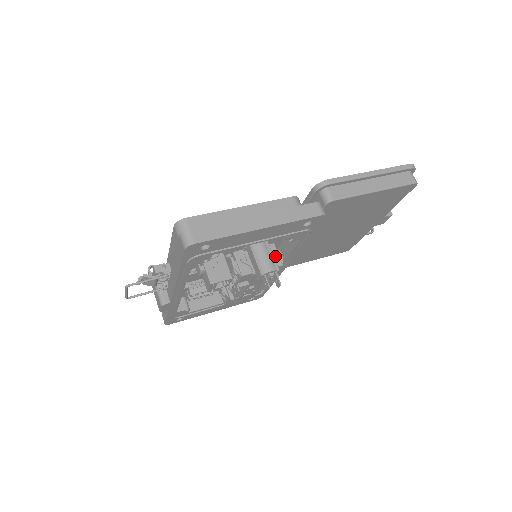
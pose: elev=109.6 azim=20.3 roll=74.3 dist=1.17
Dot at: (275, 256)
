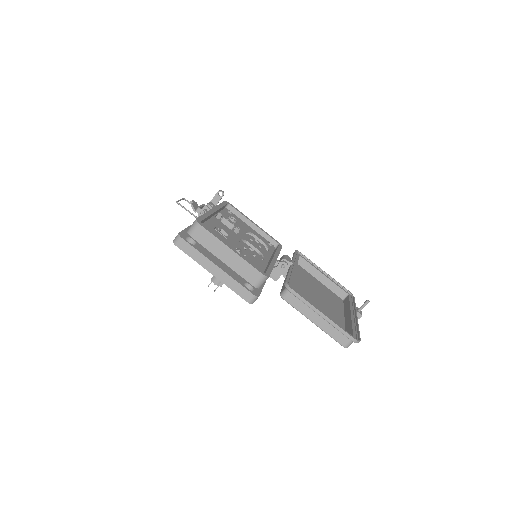
Dot at: occluded
